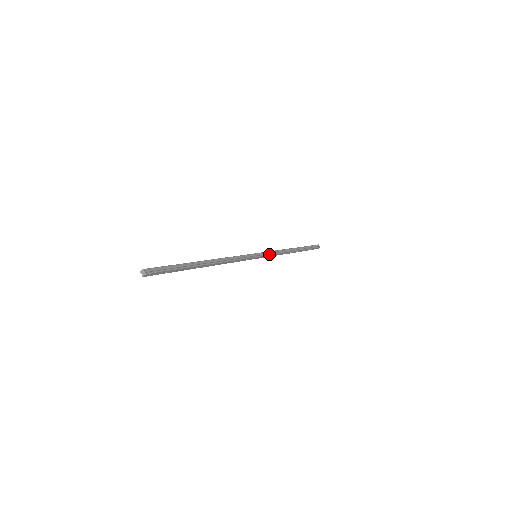
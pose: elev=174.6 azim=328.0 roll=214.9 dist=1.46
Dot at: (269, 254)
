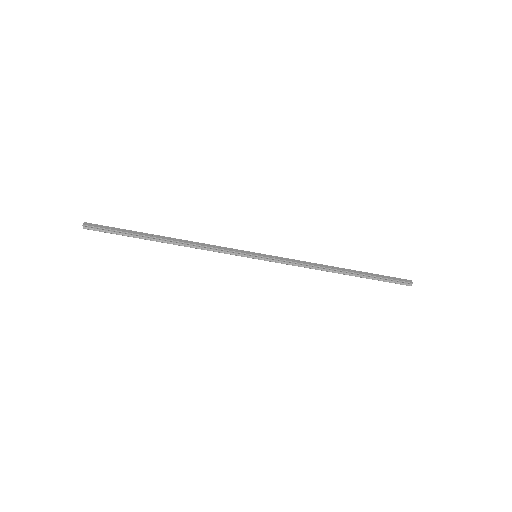
Dot at: (279, 258)
